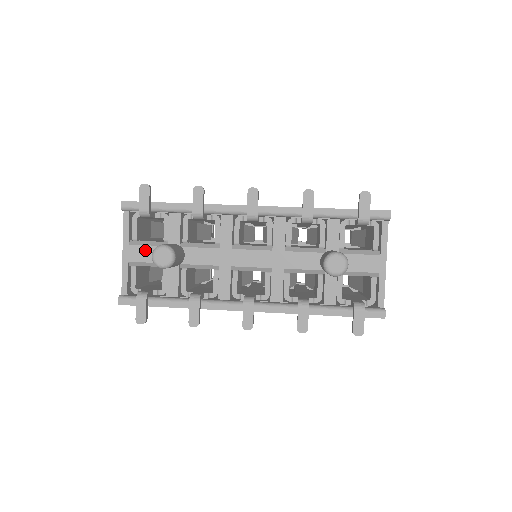
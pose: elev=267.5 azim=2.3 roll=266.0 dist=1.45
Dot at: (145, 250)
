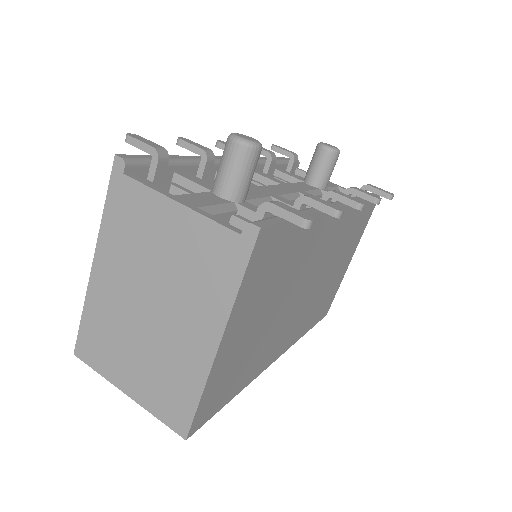
Dot at: (198, 197)
